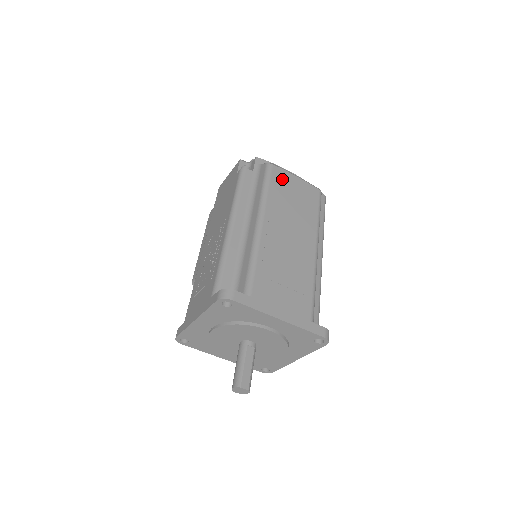
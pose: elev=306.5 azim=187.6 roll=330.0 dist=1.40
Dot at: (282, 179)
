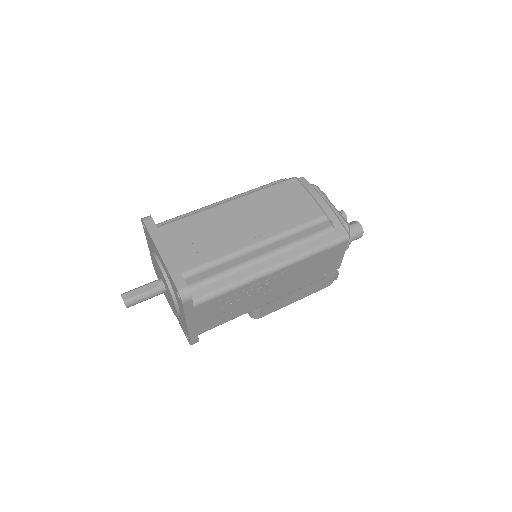
Dot at: (291, 190)
